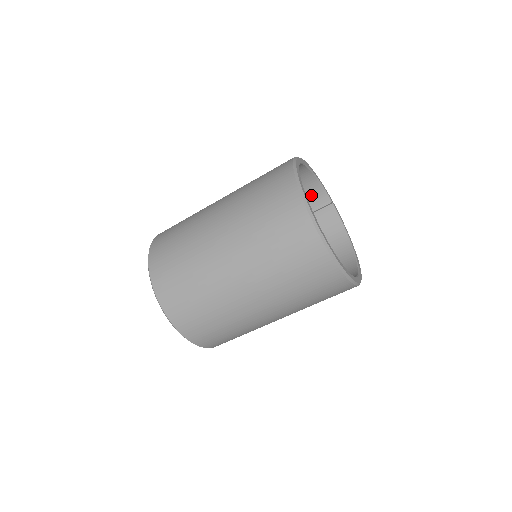
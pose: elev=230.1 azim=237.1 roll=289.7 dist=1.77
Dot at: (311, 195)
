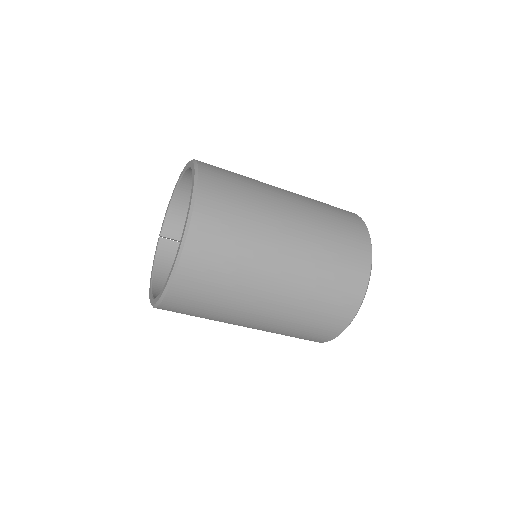
Dot at: occluded
